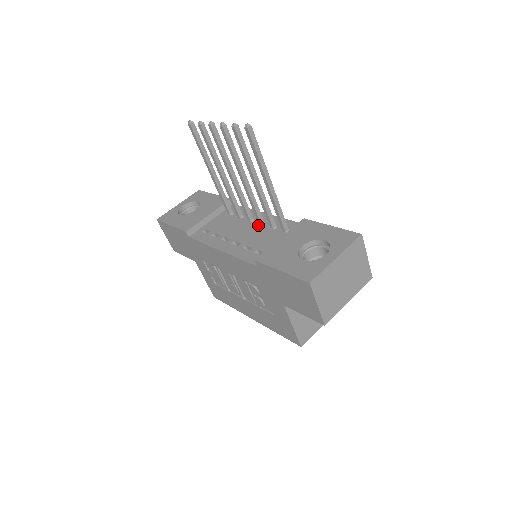
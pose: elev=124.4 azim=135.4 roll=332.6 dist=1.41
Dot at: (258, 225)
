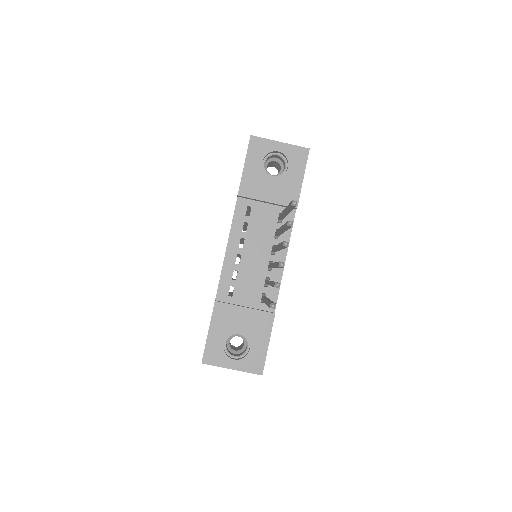
Dot at: (267, 265)
